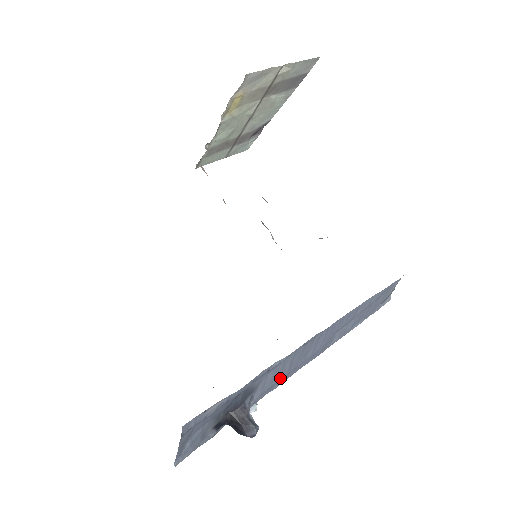
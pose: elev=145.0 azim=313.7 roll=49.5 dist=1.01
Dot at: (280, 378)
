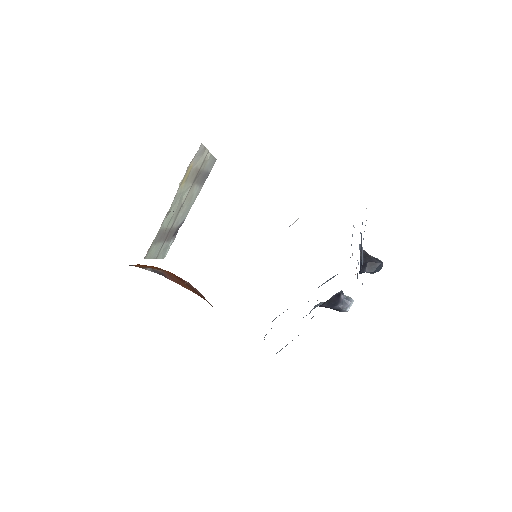
Dot at: occluded
